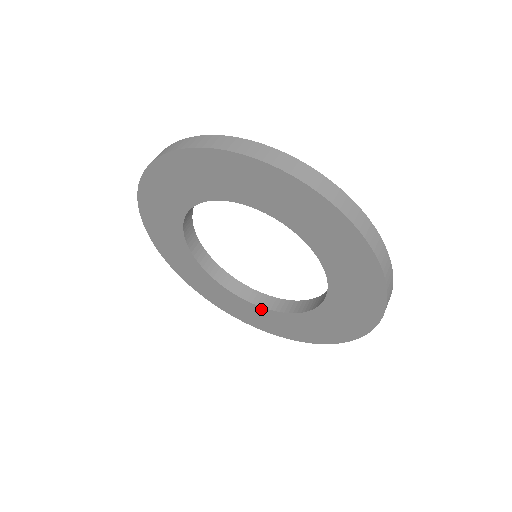
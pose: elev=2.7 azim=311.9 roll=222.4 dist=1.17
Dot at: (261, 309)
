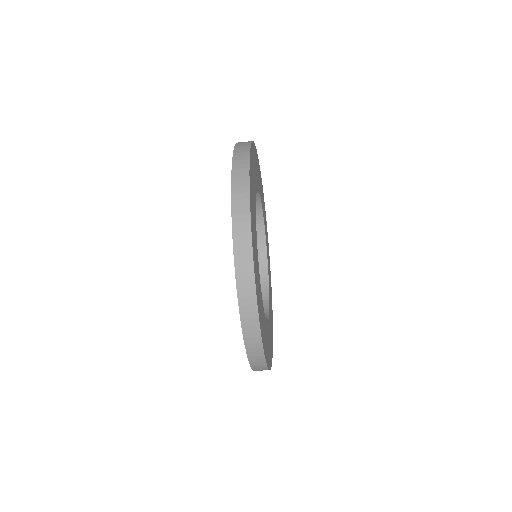
Dot at: occluded
